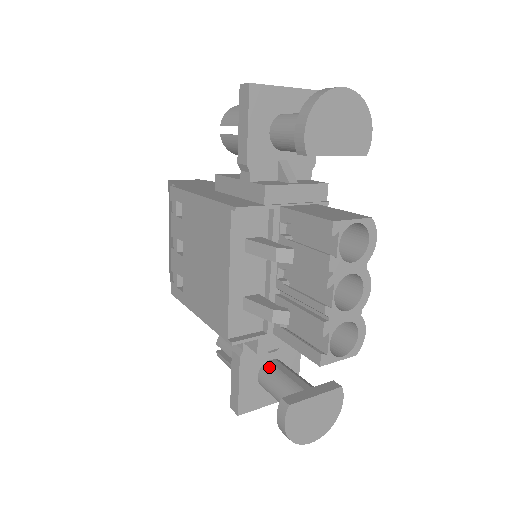
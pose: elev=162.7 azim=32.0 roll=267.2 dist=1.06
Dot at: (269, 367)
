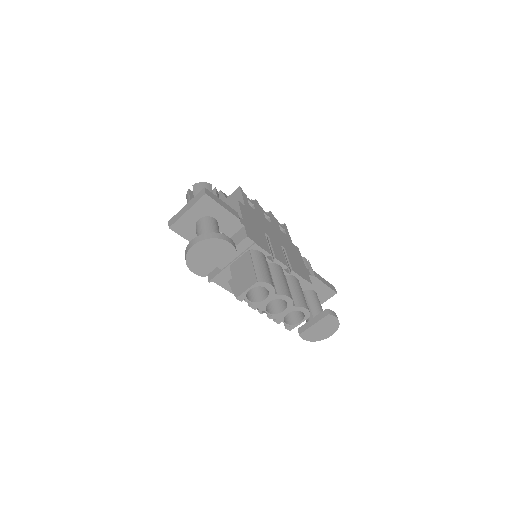
Dot at: occluded
